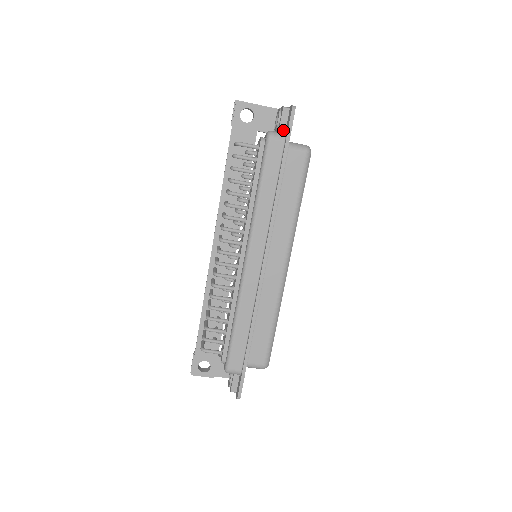
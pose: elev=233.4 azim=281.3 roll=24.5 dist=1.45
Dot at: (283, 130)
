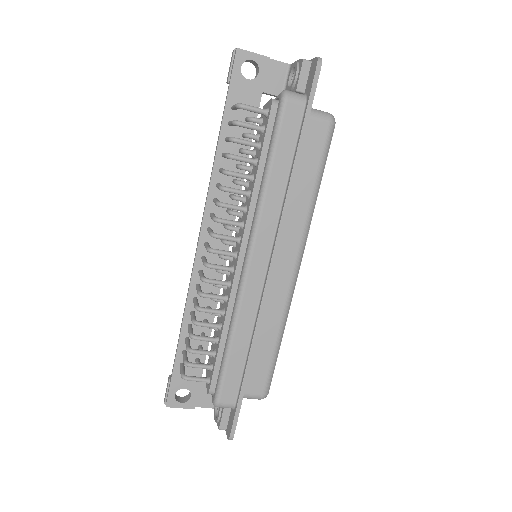
Dot at: (301, 90)
